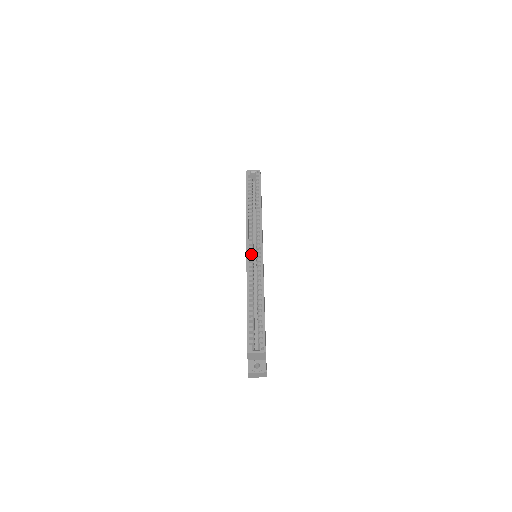
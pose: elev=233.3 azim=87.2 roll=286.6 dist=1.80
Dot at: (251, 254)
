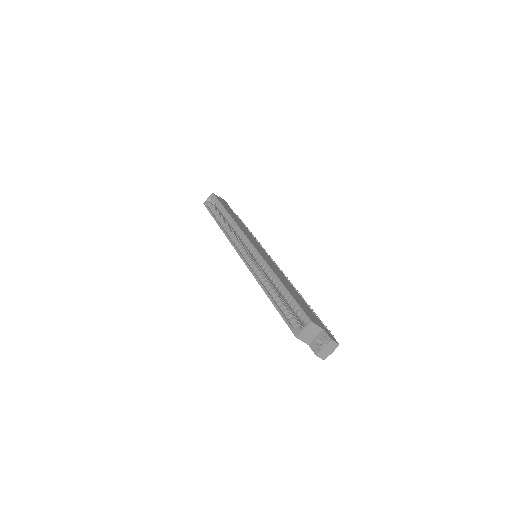
Dot at: (246, 257)
